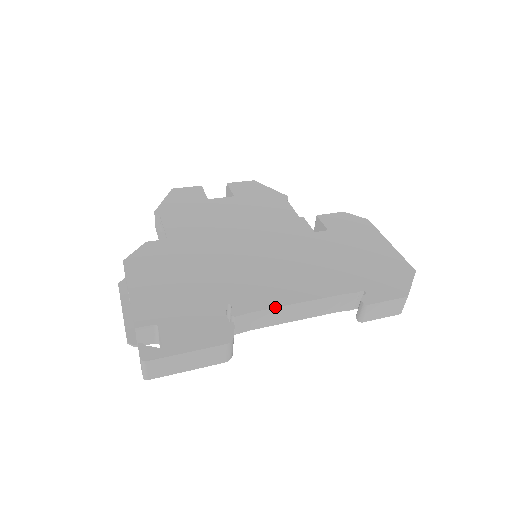
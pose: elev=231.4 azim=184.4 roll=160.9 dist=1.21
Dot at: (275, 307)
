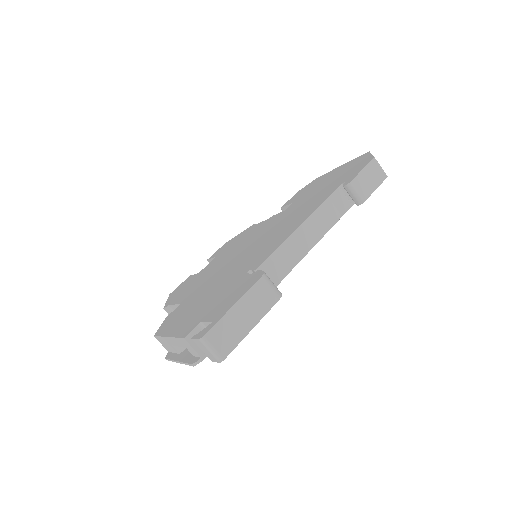
Dot at: (283, 241)
